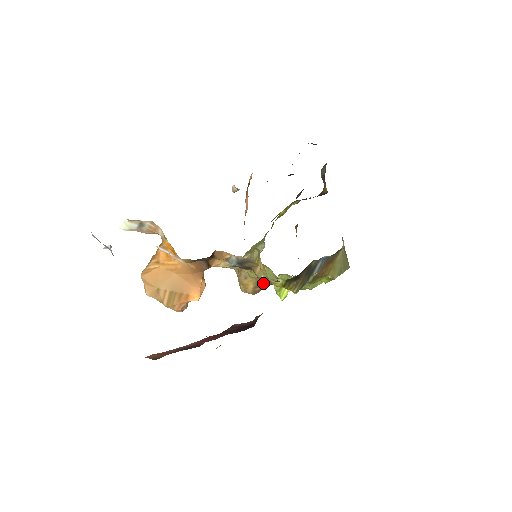
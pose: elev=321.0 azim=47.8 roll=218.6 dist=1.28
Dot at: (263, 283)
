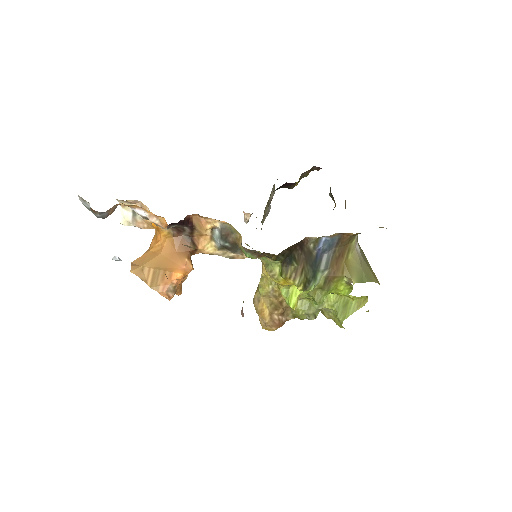
Dot at: (279, 306)
